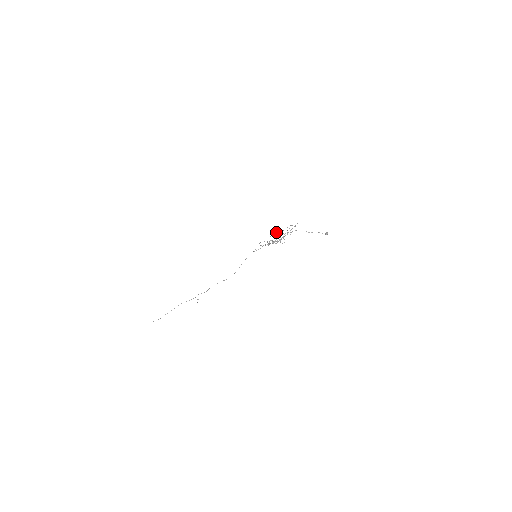
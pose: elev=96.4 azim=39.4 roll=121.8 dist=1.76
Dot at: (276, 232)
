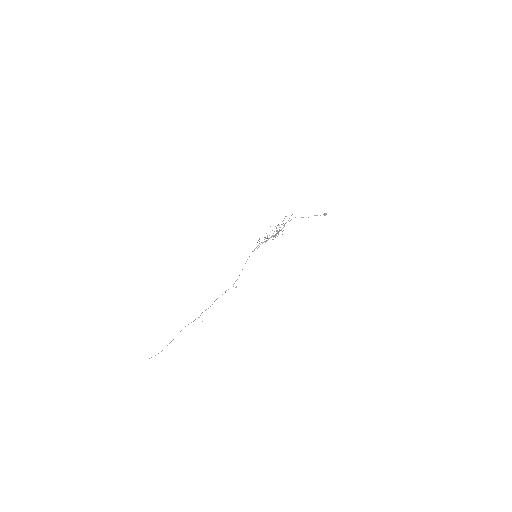
Dot at: occluded
